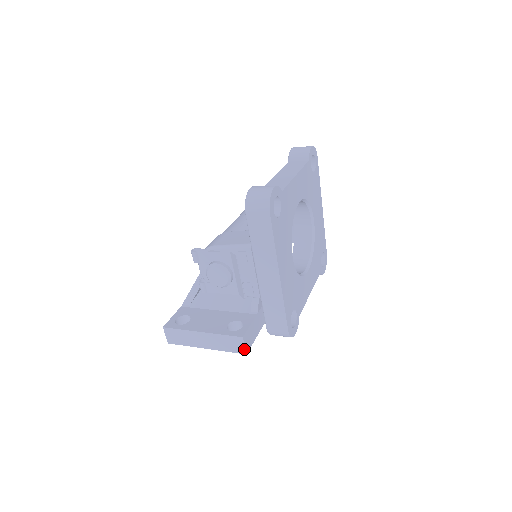
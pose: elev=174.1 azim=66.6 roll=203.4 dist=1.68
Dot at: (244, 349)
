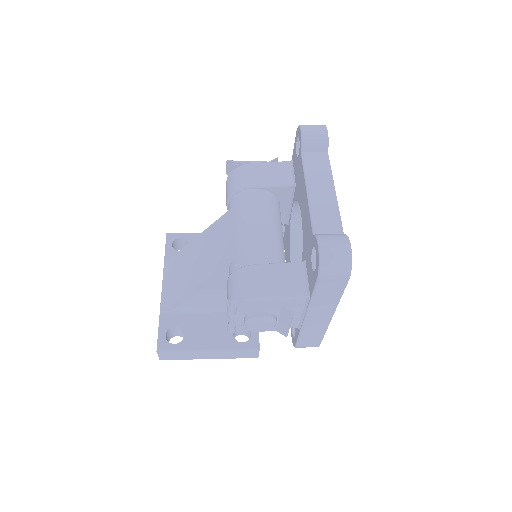
Dot at: (257, 355)
